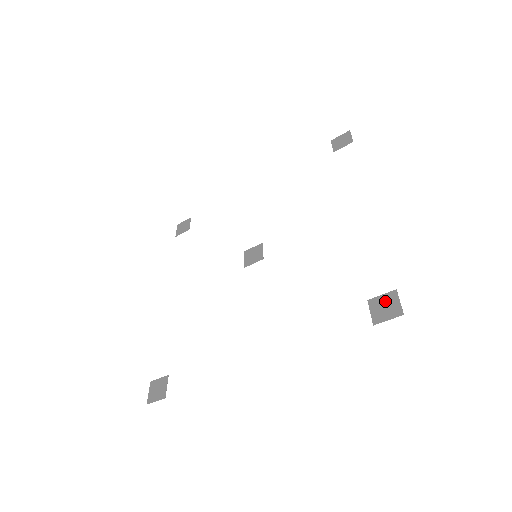
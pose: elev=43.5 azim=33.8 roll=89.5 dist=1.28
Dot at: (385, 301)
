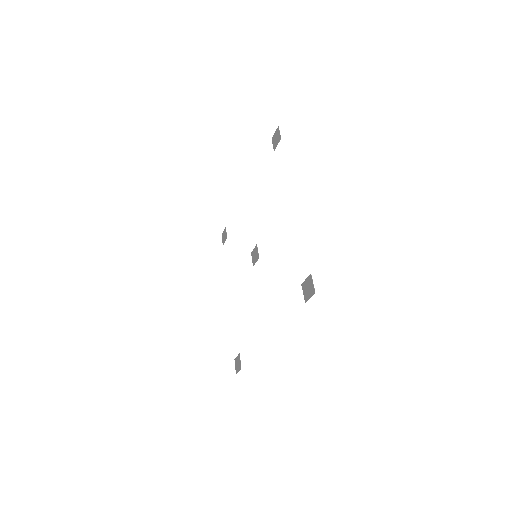
Dot at: (307, 284)
